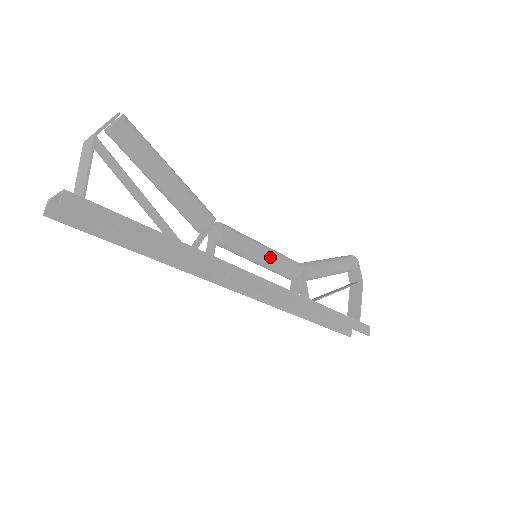
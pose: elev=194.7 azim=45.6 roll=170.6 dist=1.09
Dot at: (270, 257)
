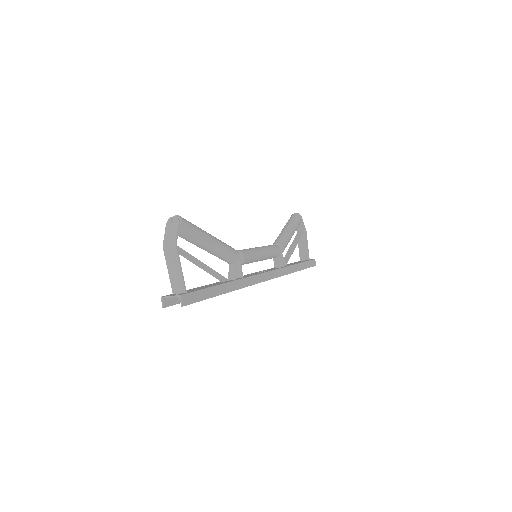
Dot at: (266, 255)
